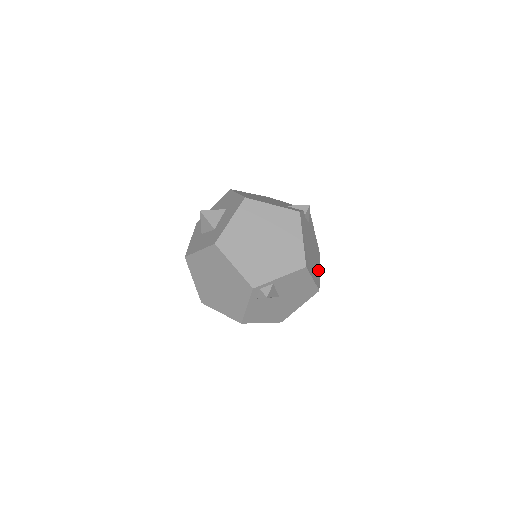
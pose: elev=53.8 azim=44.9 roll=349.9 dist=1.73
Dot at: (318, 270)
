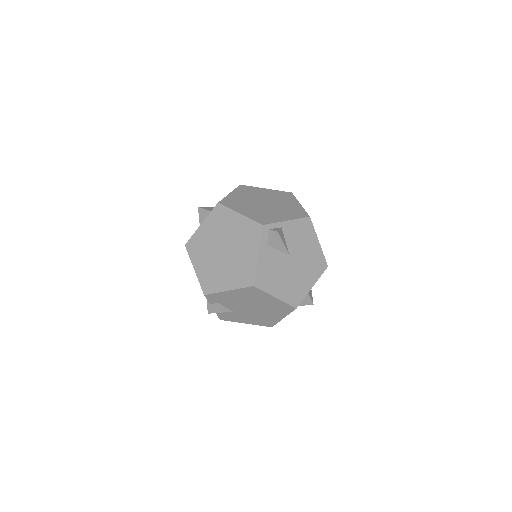
Dot at: occluded
